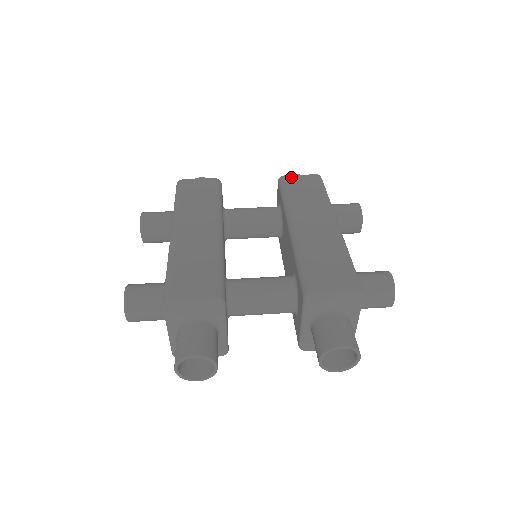
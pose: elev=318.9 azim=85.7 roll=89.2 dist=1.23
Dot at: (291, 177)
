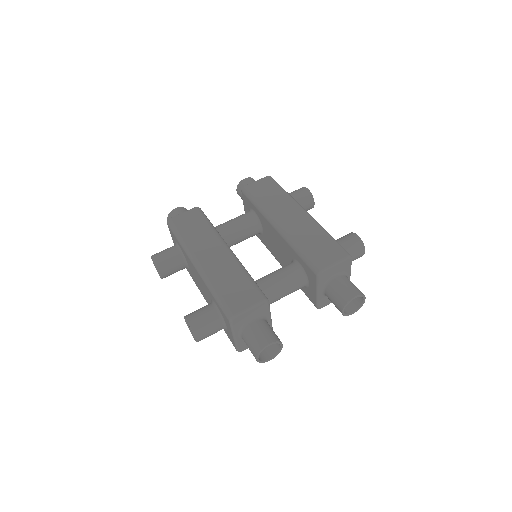
Dot at: (251, 185)
